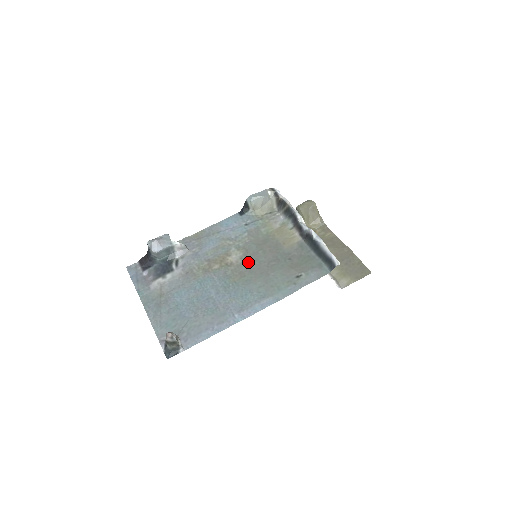
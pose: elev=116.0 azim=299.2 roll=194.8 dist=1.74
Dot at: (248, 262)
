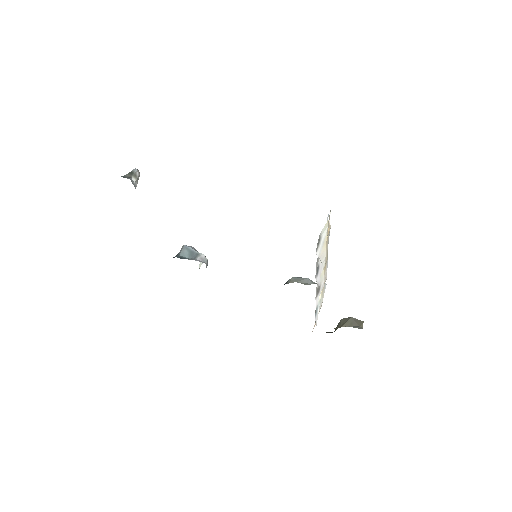
Dot at: occluded
